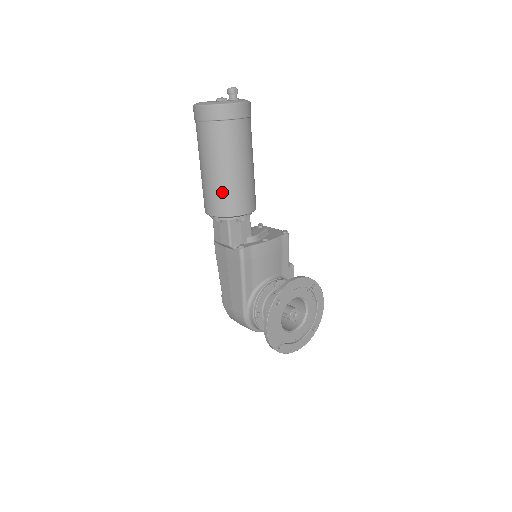
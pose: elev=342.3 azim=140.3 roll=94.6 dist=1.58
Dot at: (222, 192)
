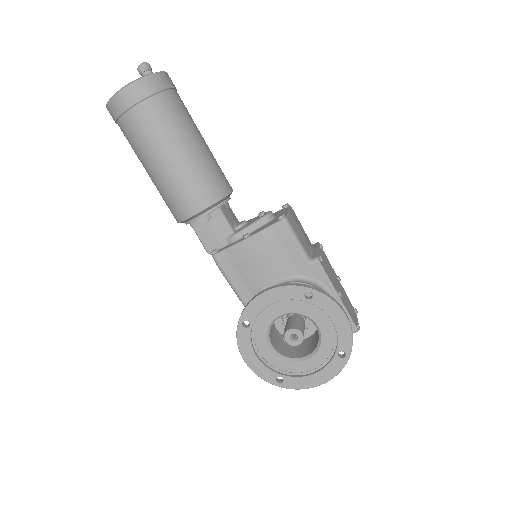
Dot at: (163, 196)
